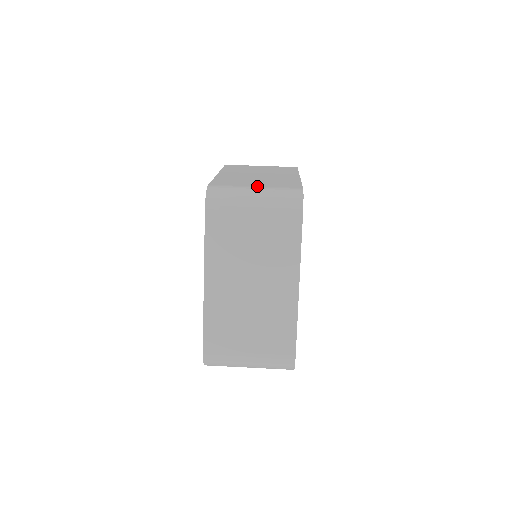
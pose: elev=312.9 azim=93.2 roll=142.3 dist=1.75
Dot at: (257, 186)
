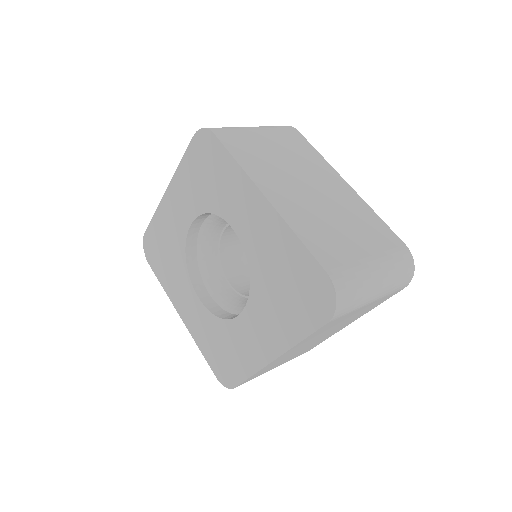
Dot at: occluded
